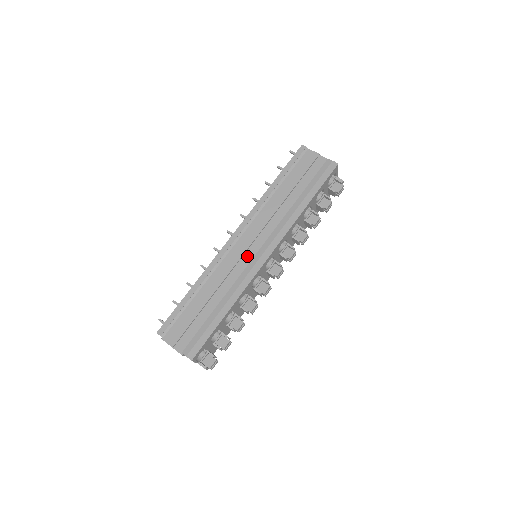
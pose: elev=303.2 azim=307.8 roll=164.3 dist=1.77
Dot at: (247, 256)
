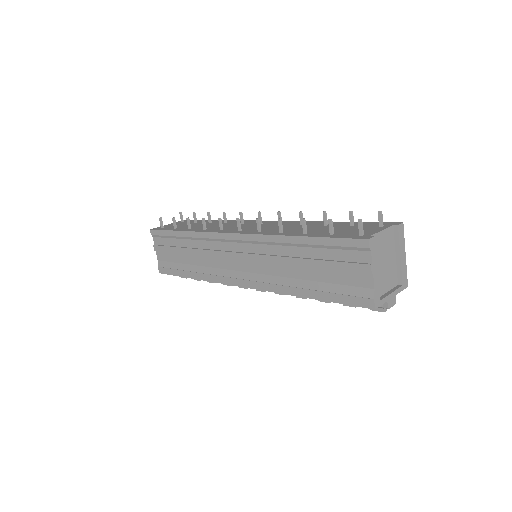
Dot at: (230, 263)
